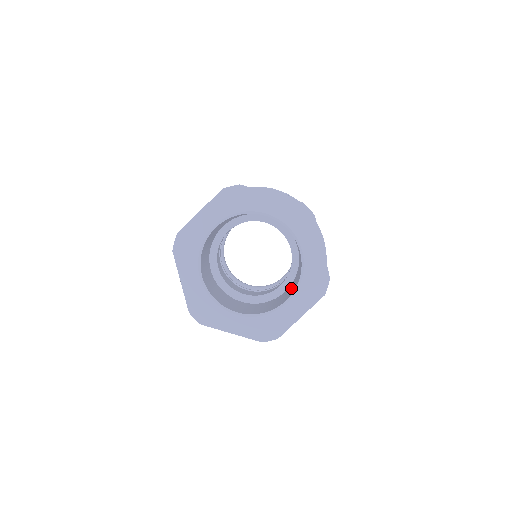
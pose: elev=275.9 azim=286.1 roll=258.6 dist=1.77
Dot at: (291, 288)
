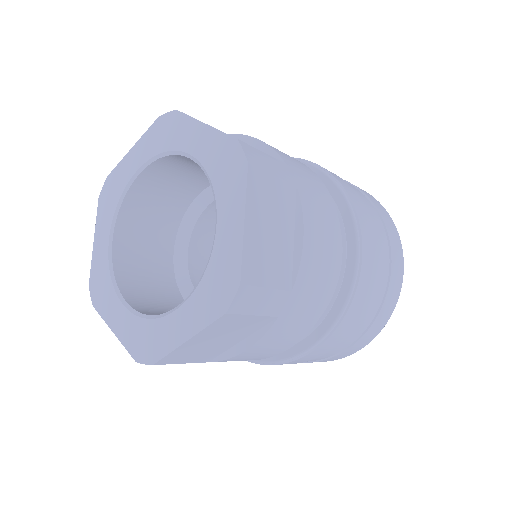
Dot at: occluded
